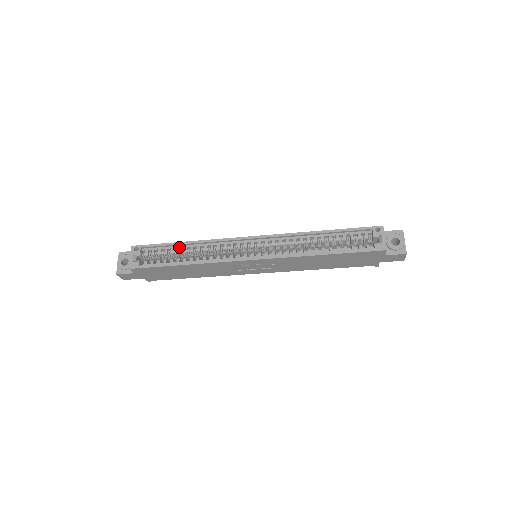
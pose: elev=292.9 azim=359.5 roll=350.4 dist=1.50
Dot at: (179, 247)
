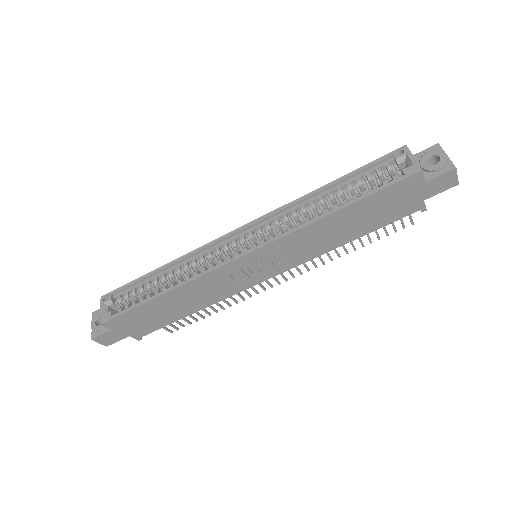
Dot at: (155, 277)
